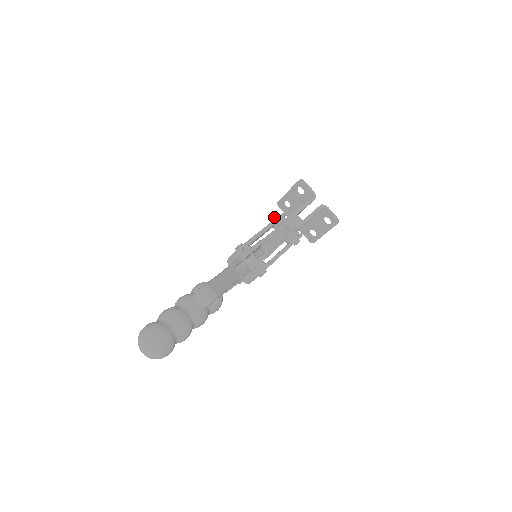
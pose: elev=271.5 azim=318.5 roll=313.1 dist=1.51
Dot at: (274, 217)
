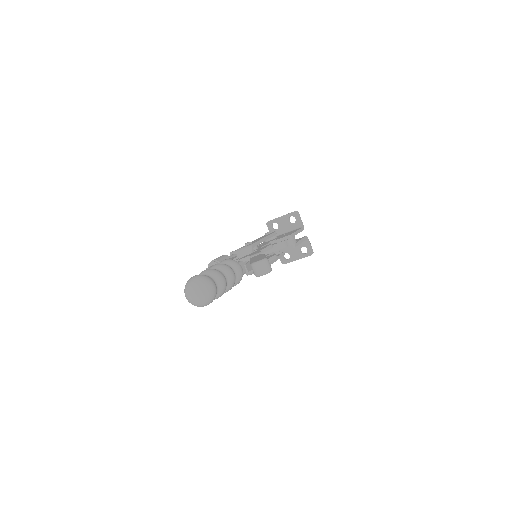
Dot at: (269, 232)
